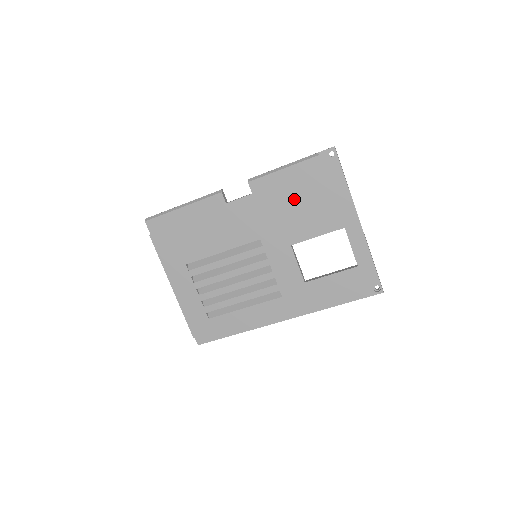
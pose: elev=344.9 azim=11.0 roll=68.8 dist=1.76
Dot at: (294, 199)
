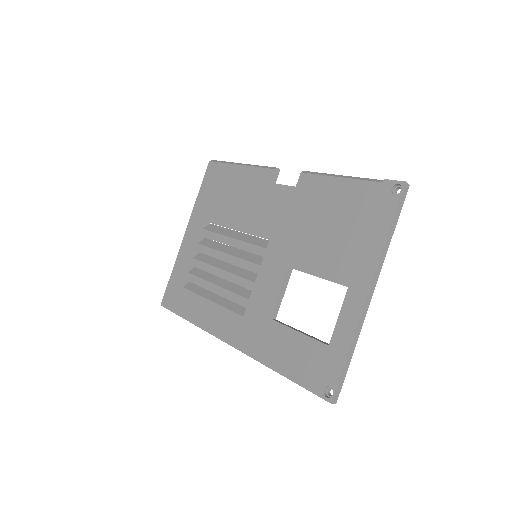
Dot at: (325, 217)
